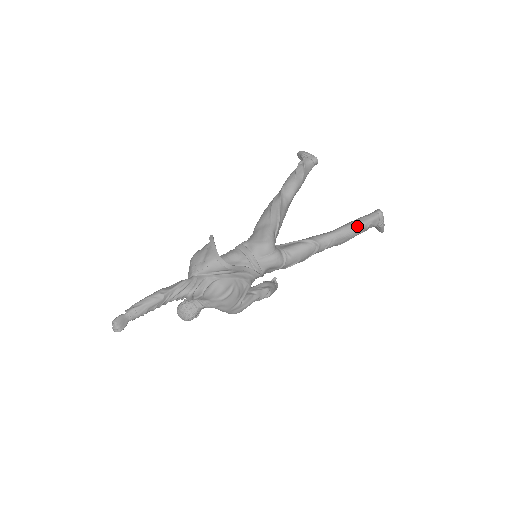
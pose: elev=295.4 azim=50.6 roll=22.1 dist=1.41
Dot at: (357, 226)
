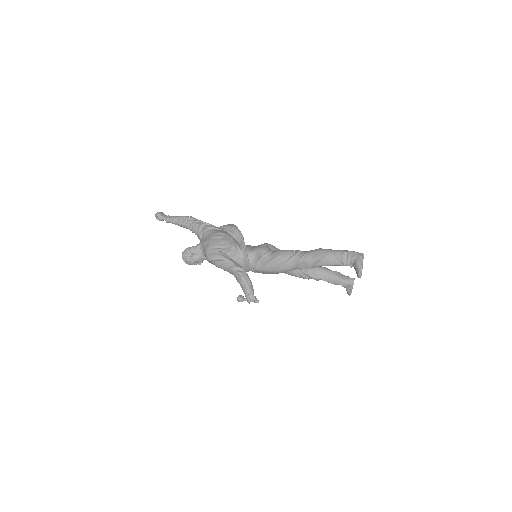
Dot at: (335, 250)
